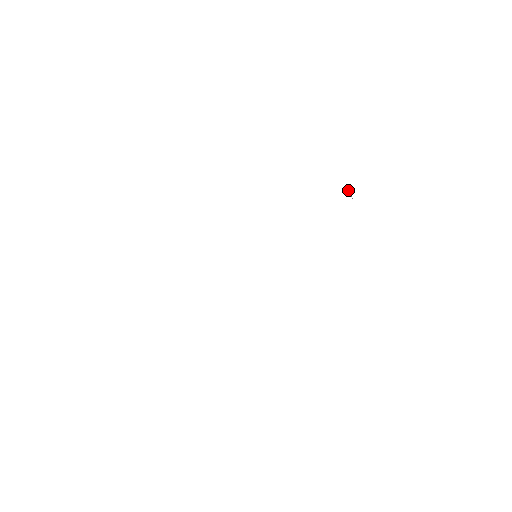
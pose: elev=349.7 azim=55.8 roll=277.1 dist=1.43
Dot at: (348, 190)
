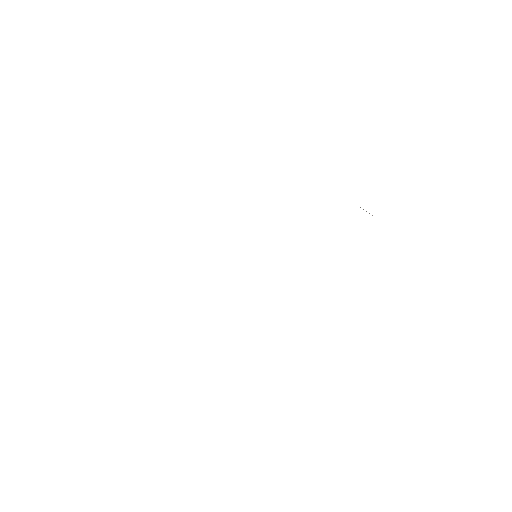
Dot at: (363, 209)
